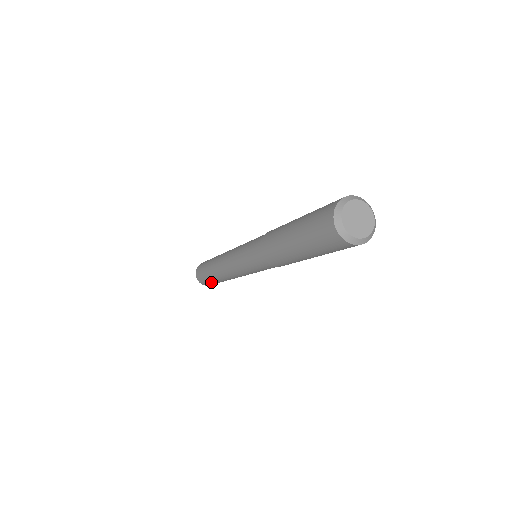
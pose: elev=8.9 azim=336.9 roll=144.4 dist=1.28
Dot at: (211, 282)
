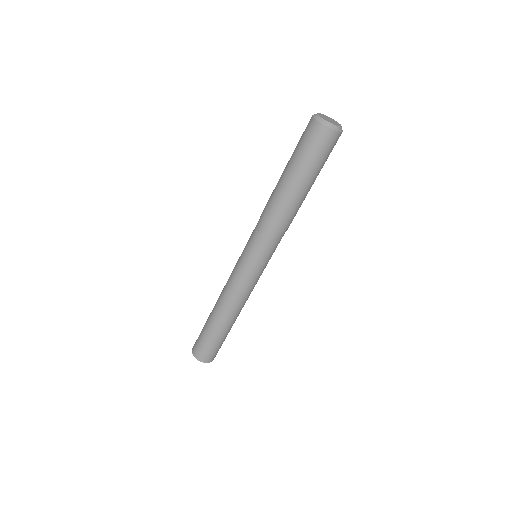
Dot at: (207, 340)
